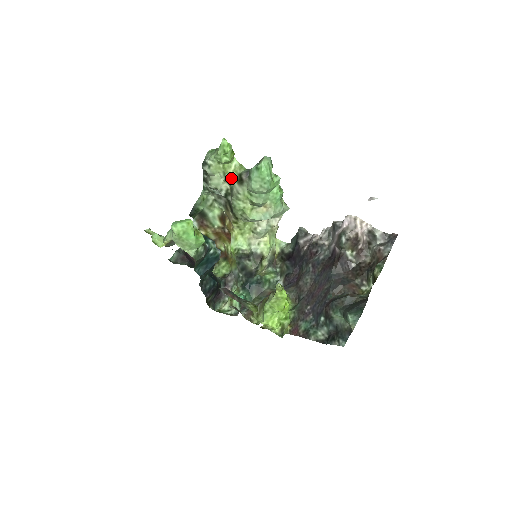
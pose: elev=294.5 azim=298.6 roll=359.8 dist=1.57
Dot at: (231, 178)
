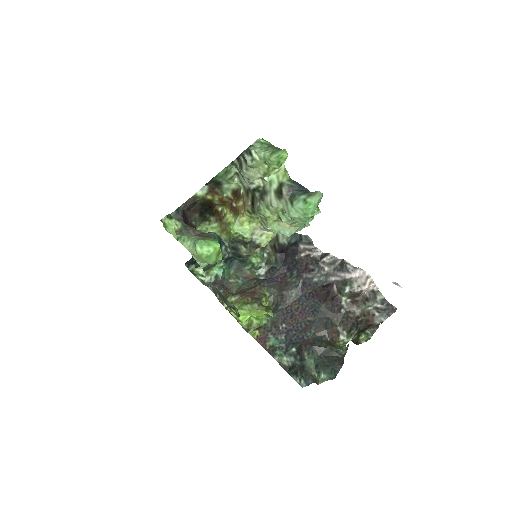
Dot at: (269, 180)
